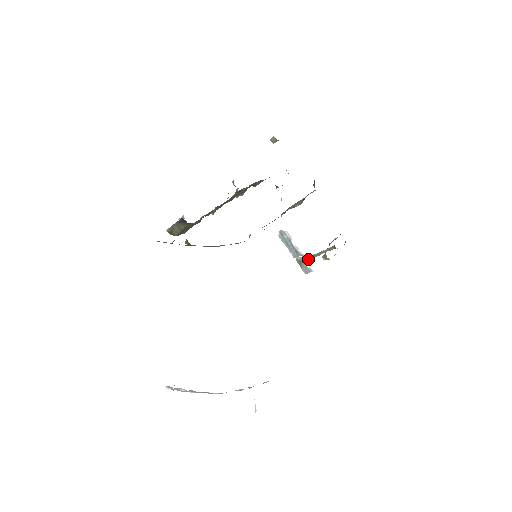
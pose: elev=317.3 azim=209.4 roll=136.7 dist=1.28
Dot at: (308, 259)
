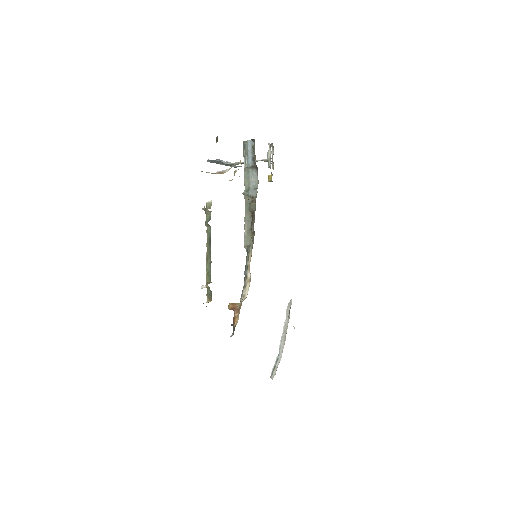
Dot at: occluded
